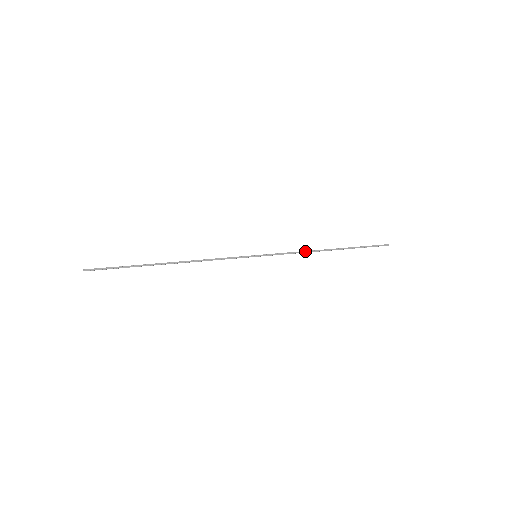
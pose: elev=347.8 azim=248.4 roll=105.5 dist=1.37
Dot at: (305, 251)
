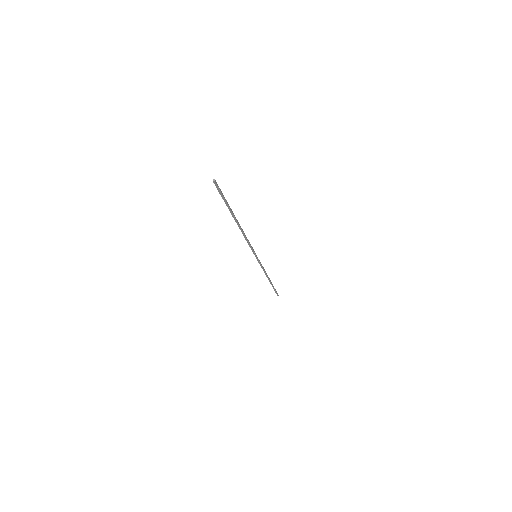
Dot at: (265, 271)
